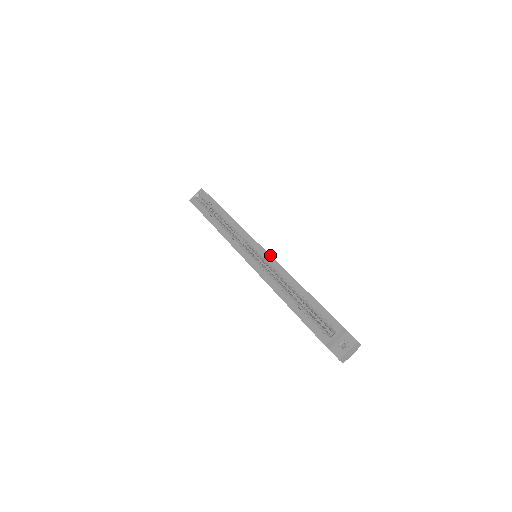
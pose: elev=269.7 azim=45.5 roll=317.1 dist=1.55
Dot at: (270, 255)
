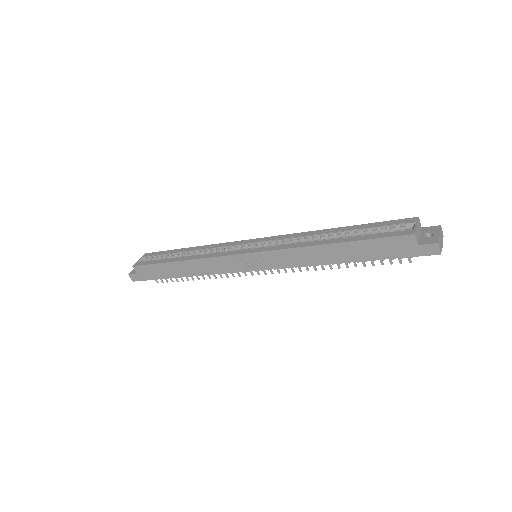
Dot at: (279, 235)
